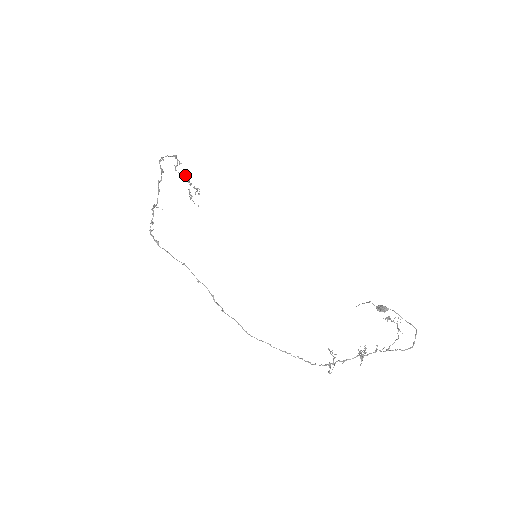
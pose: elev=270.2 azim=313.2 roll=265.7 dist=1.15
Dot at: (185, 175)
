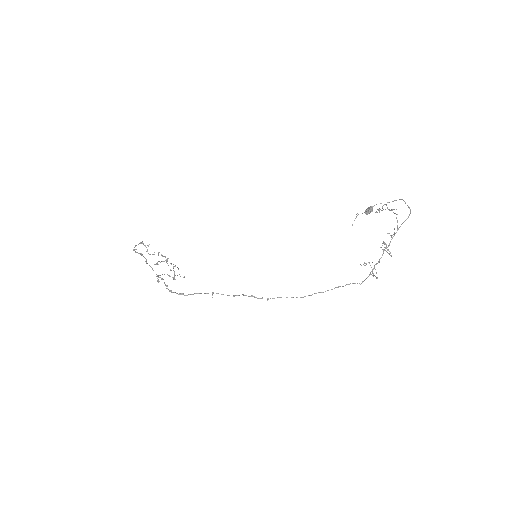
Dot at: (157, 262)
